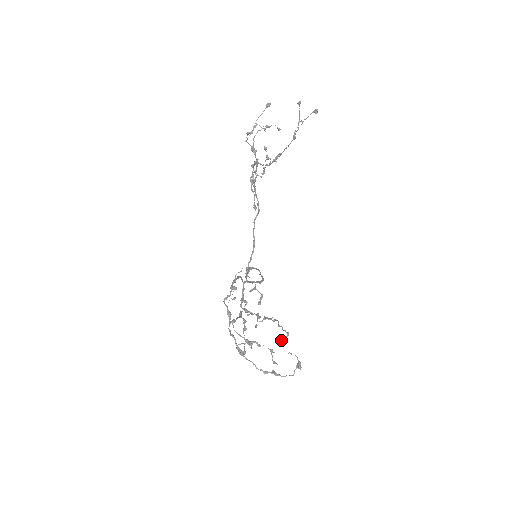
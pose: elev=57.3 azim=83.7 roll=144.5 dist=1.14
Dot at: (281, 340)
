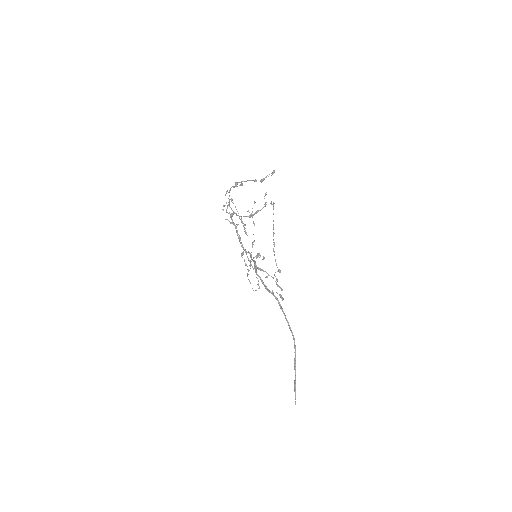
Dot at: occluded
